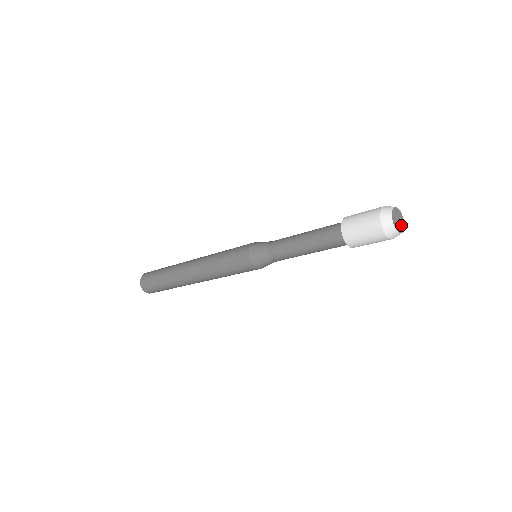
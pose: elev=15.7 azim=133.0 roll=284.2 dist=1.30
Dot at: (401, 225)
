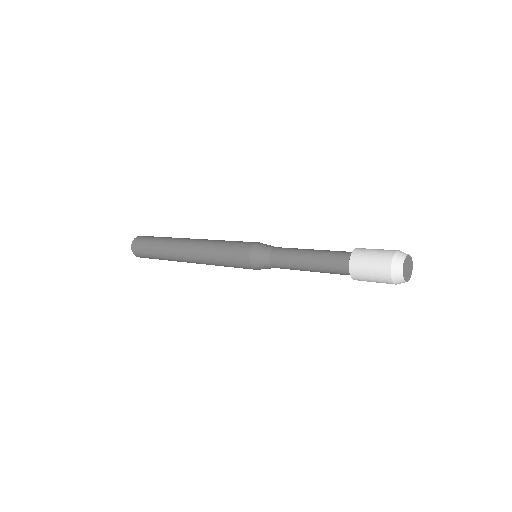
Dot at: (408, 275)
